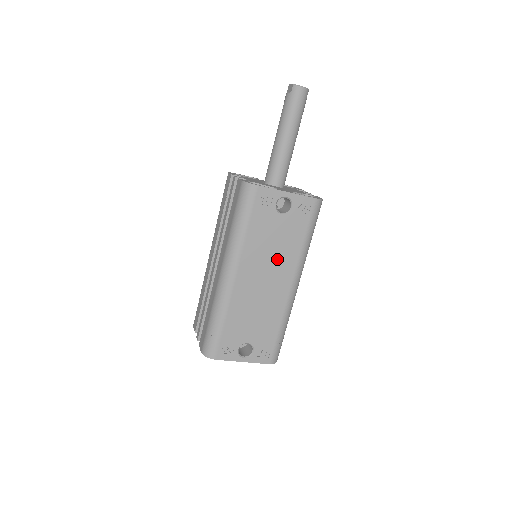
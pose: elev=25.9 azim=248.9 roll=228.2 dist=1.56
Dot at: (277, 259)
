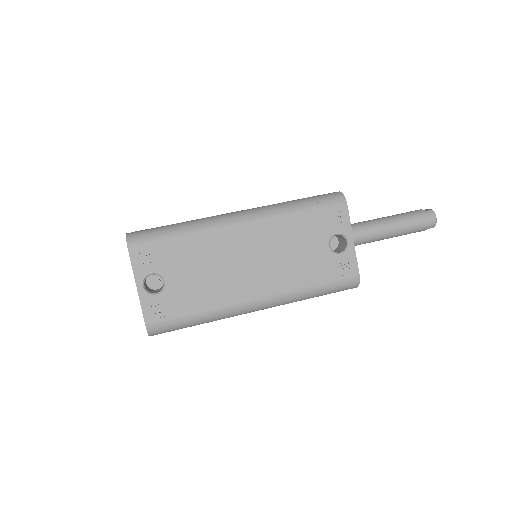
Dot at: (280, 266)
